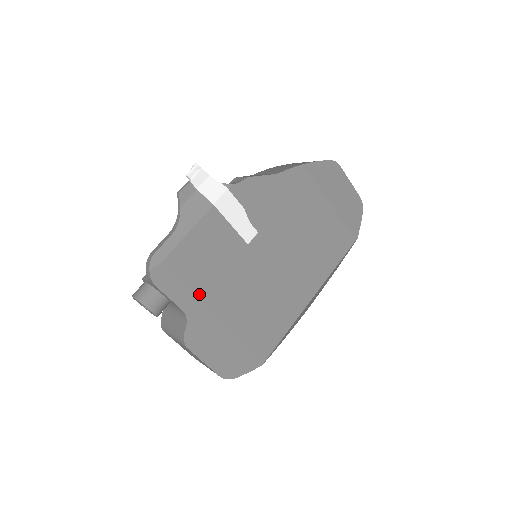
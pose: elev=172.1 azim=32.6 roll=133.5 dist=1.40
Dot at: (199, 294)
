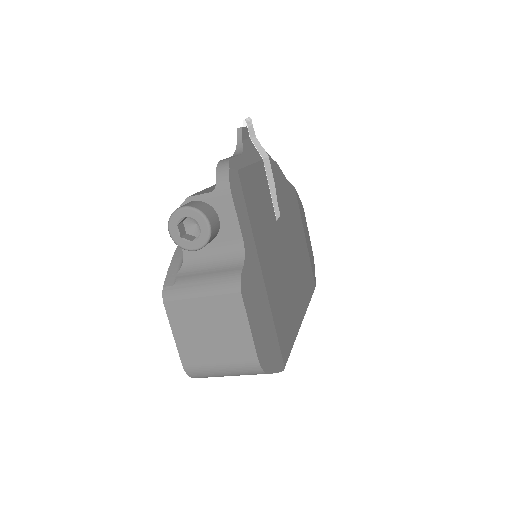
Dot at: (254, 235)
